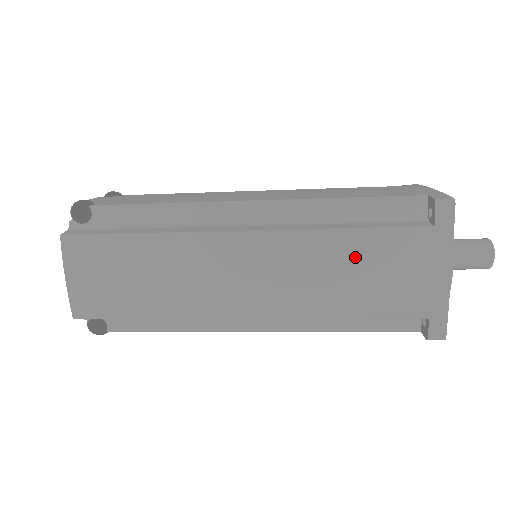
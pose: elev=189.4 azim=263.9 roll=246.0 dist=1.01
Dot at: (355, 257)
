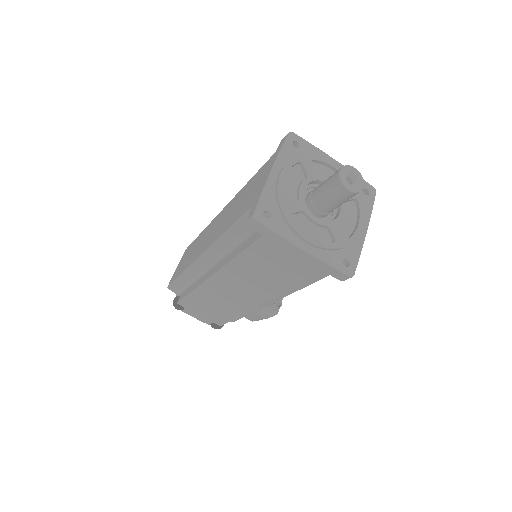
Dot at: (244, 192)
